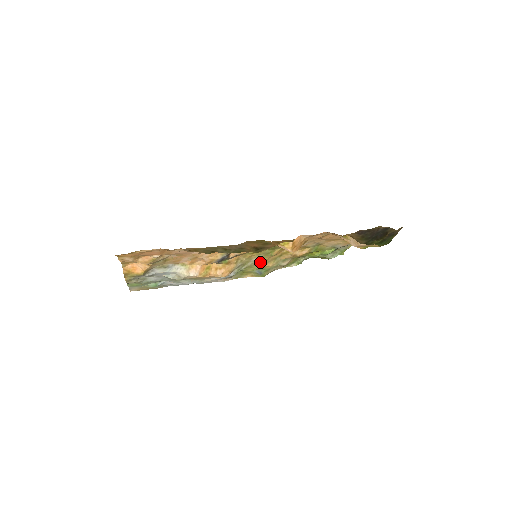
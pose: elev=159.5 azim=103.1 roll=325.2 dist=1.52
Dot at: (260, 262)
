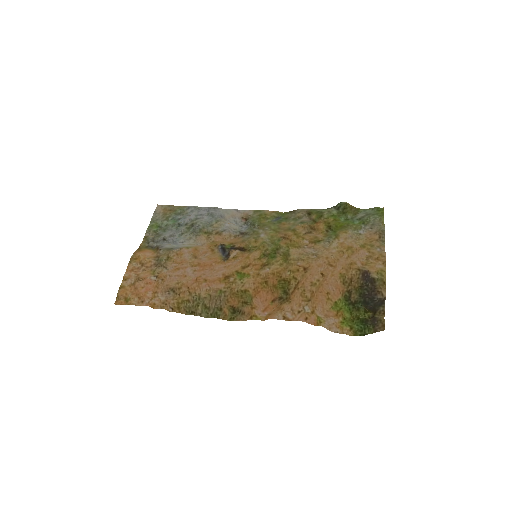
Dot at: (272, 230)
